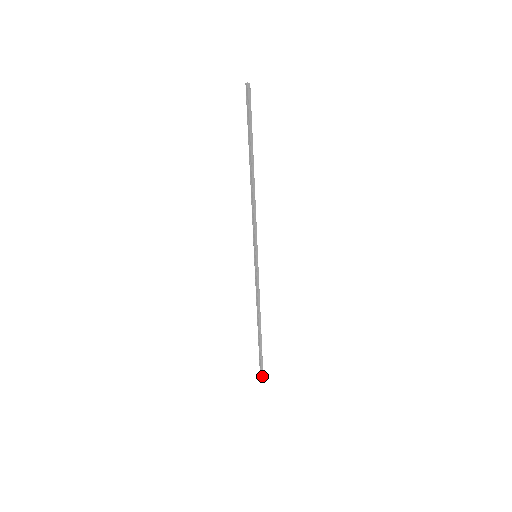
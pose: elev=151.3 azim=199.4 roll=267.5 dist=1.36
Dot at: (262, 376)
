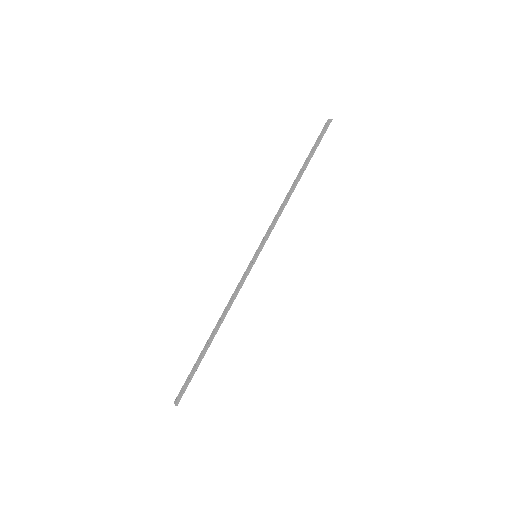
Dot at: (177, 403)
